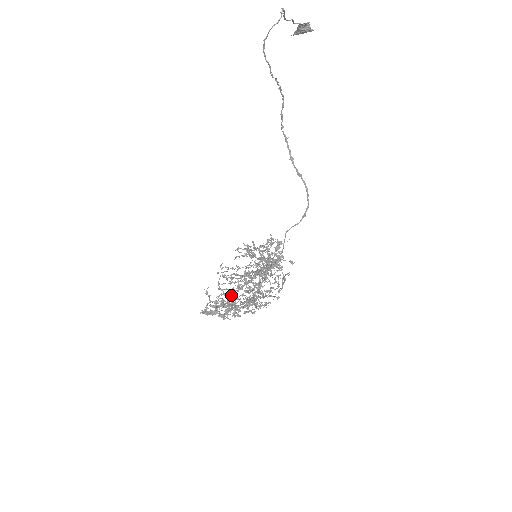
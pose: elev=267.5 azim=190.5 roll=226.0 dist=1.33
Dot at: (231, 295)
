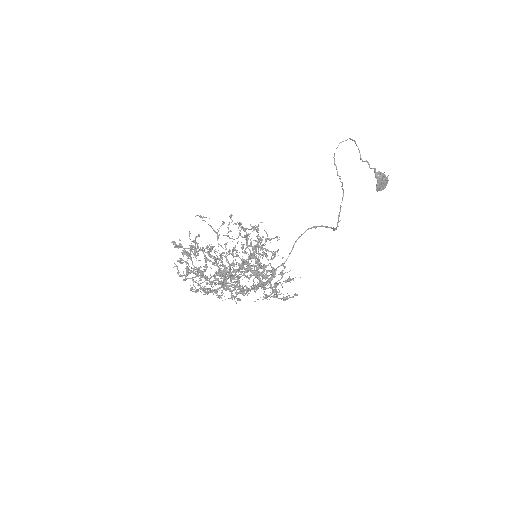
Dot at: (210, 267)
